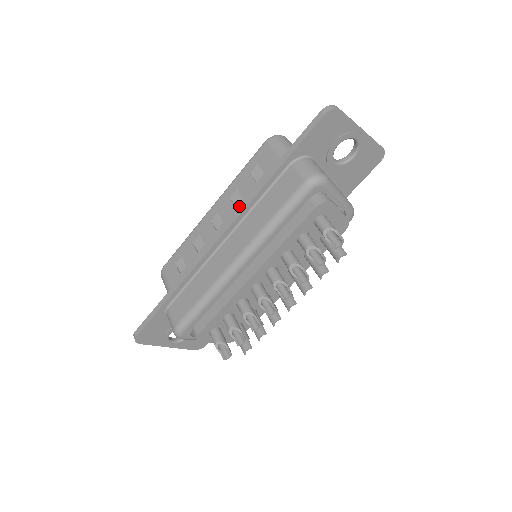
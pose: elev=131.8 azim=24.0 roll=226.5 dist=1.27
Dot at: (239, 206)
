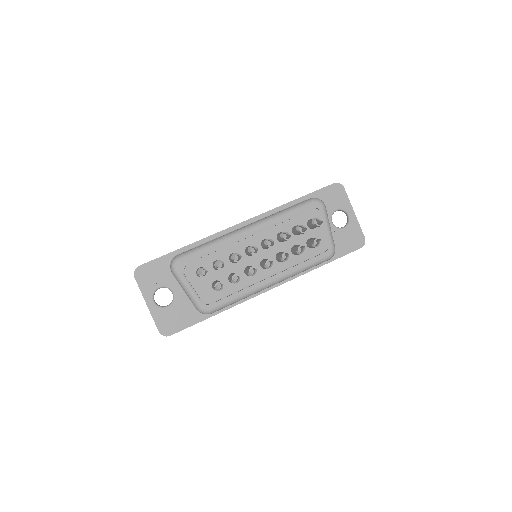
Dot at: occluded
